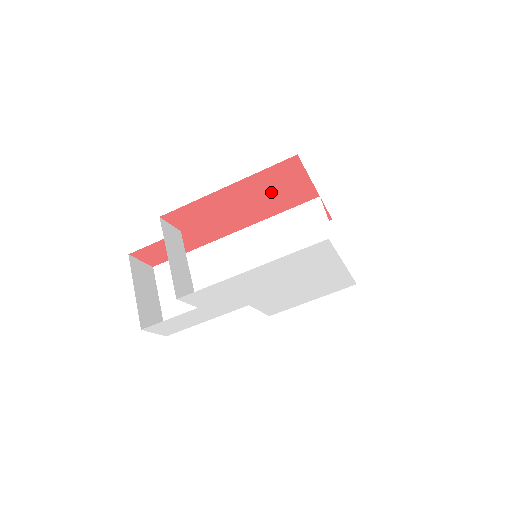
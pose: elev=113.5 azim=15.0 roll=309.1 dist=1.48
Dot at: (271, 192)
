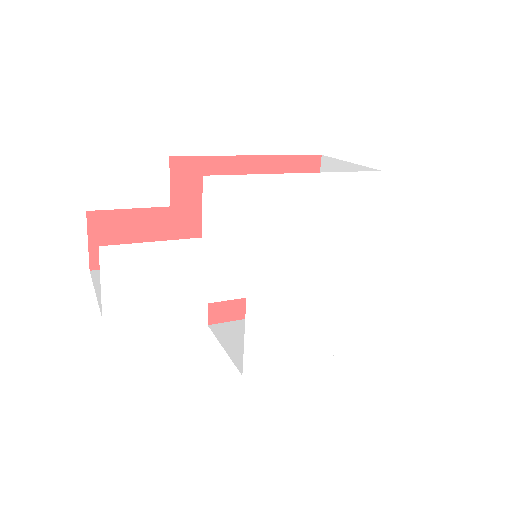
Dot at: occluded
